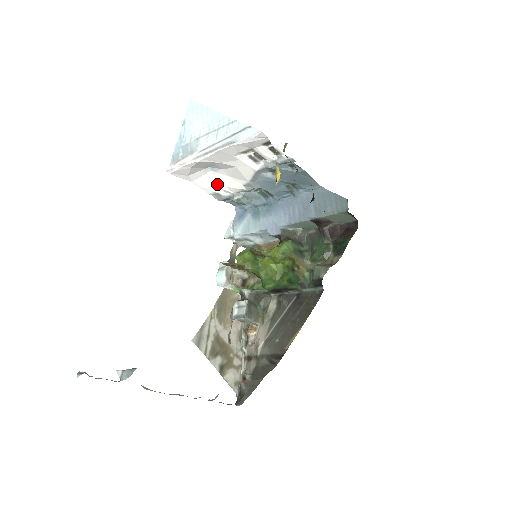
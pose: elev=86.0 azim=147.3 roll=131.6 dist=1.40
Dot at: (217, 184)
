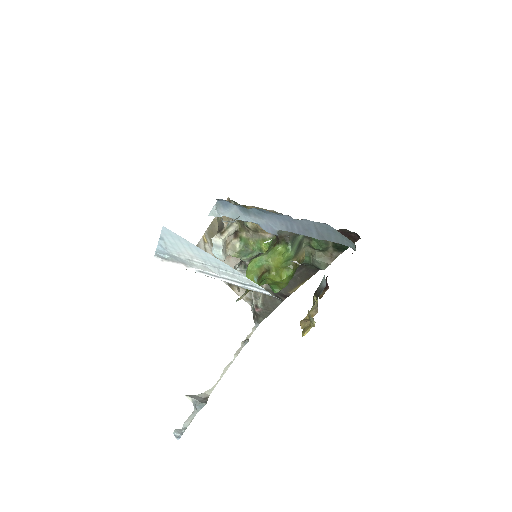
Dot at: occluded
